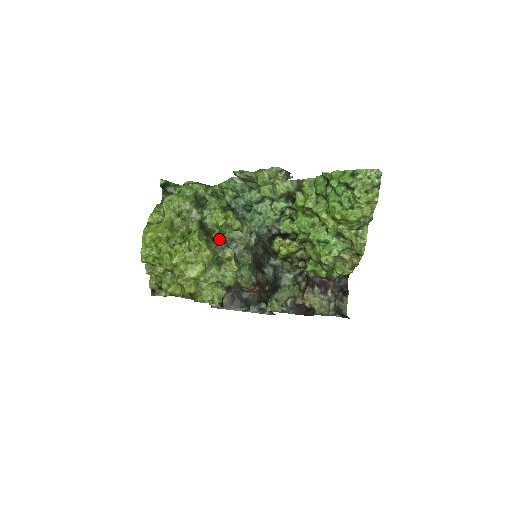
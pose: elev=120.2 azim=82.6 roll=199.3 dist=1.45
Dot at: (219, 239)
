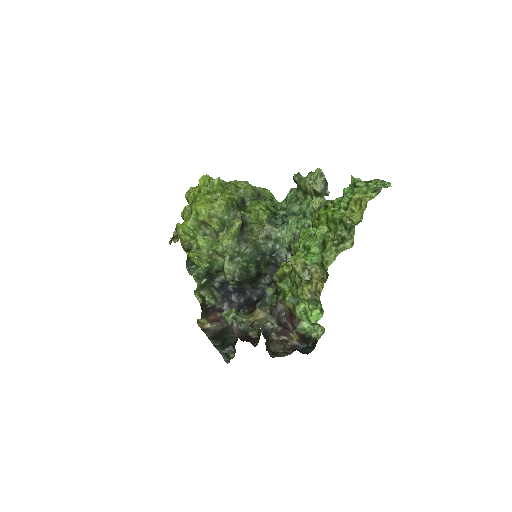
Dot at: (244, 221)
